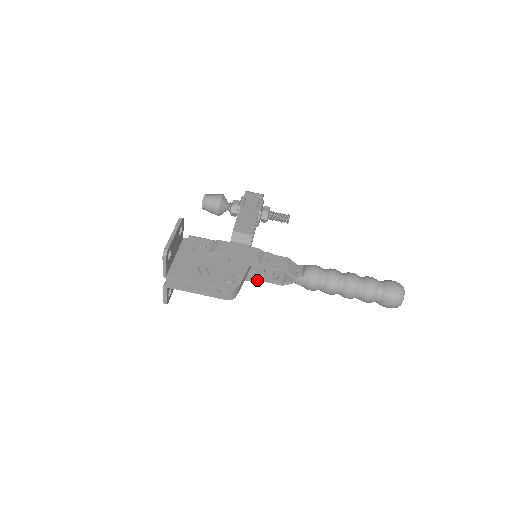
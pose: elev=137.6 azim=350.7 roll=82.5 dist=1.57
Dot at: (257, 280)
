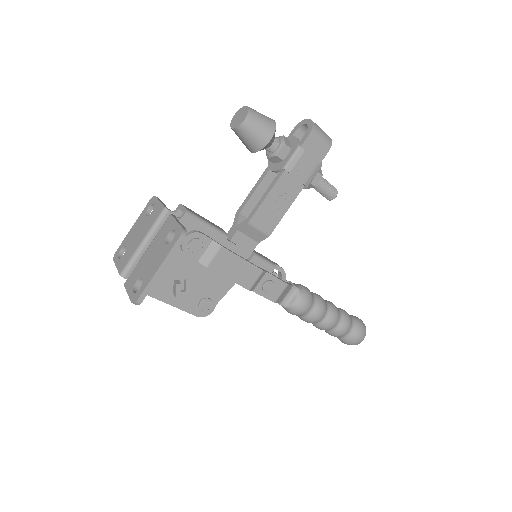
Dot at: occluded
